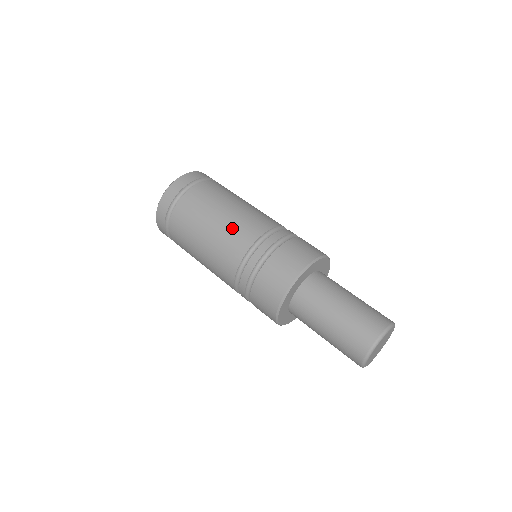
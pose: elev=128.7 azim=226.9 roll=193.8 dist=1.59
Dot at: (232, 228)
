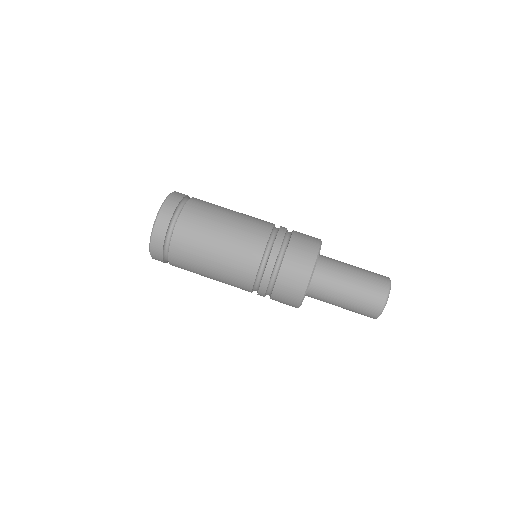
Dot at: (229, 273)
